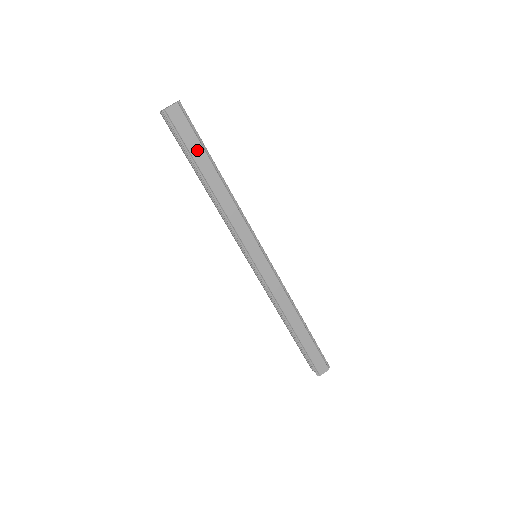
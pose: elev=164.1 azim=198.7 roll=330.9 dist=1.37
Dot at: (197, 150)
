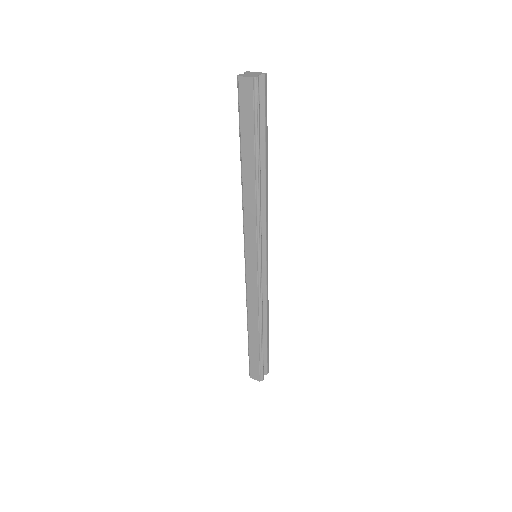
Dot at: (248, 134)
